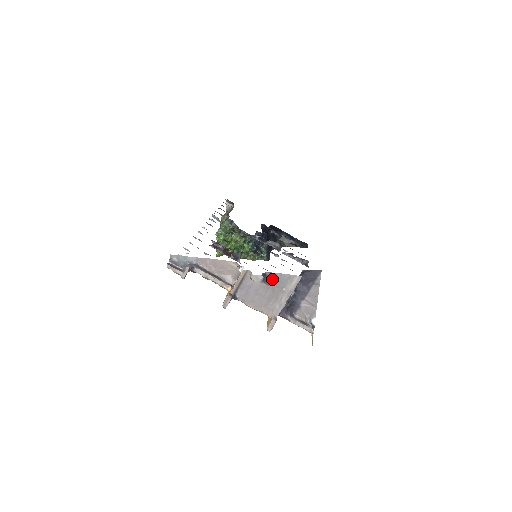
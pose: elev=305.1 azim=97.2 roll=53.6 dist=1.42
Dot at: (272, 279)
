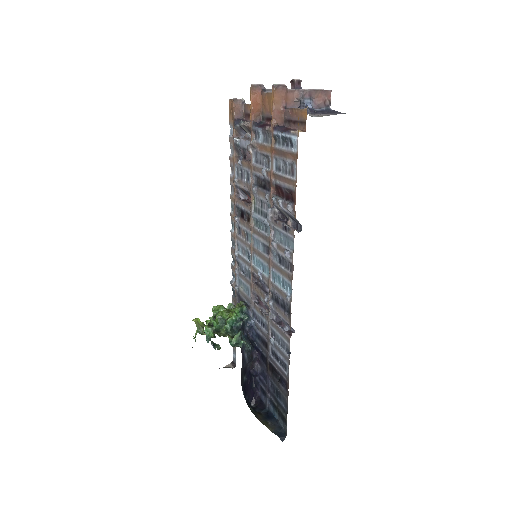
Dot at: occluded
